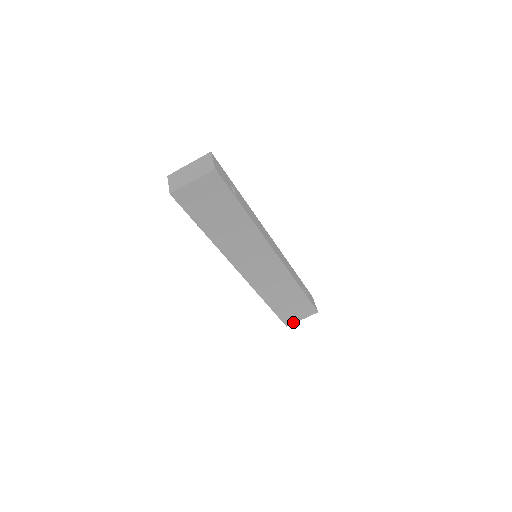
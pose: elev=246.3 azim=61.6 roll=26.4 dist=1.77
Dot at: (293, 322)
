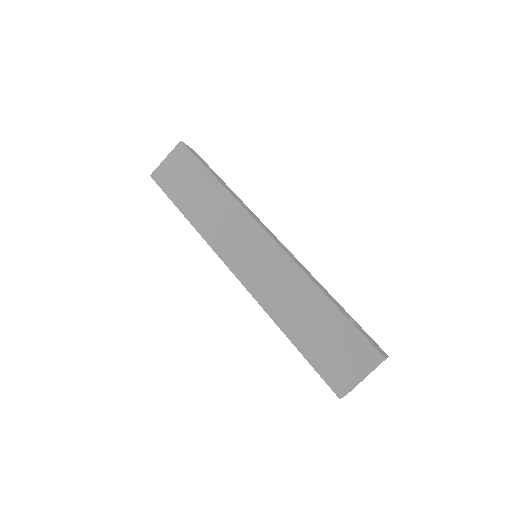
Dot at: (348, 387)
